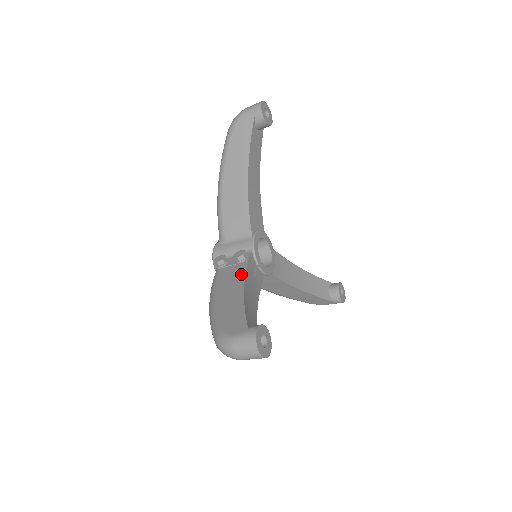
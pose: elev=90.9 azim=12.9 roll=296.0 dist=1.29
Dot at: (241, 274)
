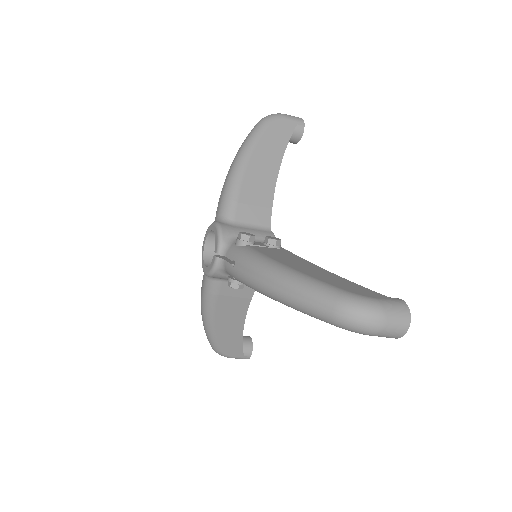
Dot at: (295, 256)
